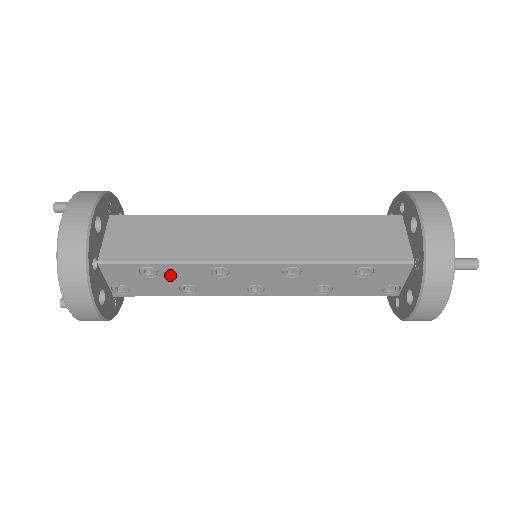
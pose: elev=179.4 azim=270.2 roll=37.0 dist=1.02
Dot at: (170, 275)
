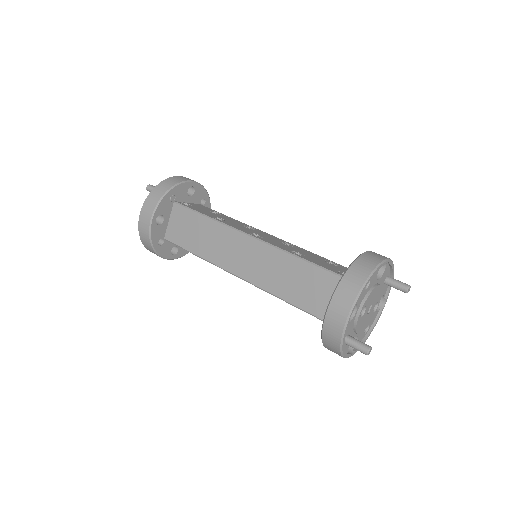
Dot at: occluded
